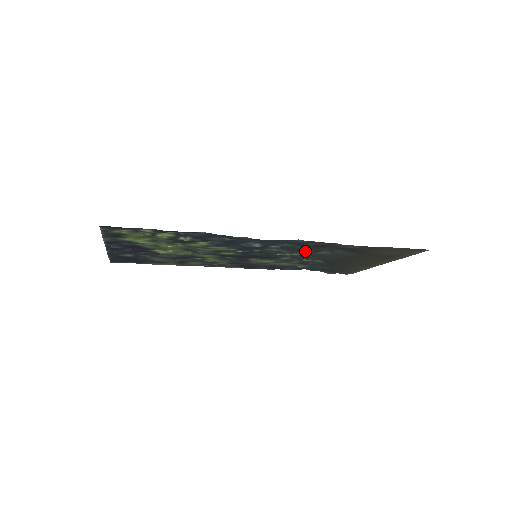
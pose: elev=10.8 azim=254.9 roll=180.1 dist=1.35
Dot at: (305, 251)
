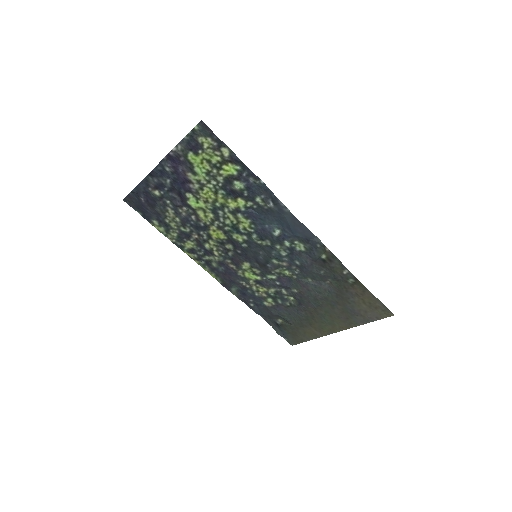
Dot at: (304, 265)
